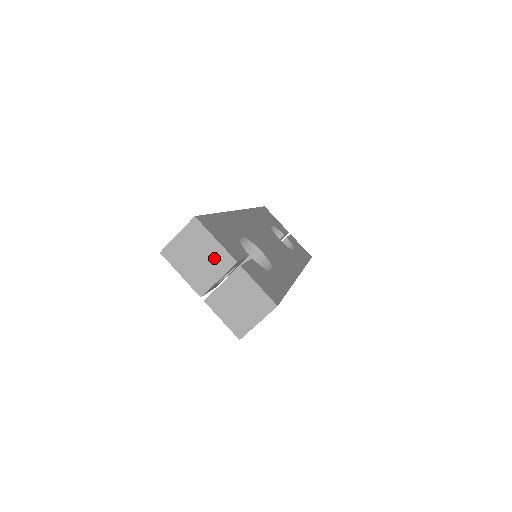
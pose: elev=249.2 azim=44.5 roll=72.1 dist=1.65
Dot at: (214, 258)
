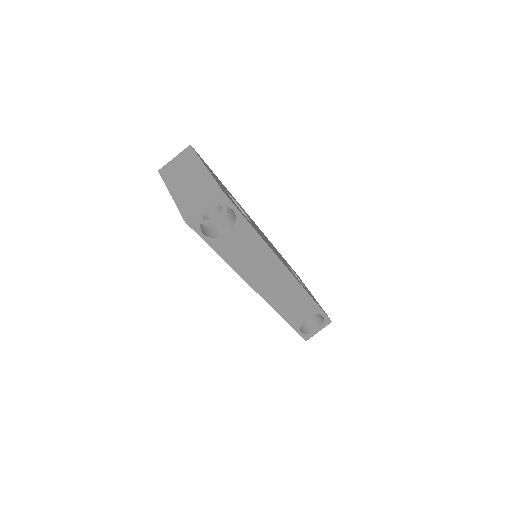
Dot at: (191, 167)
